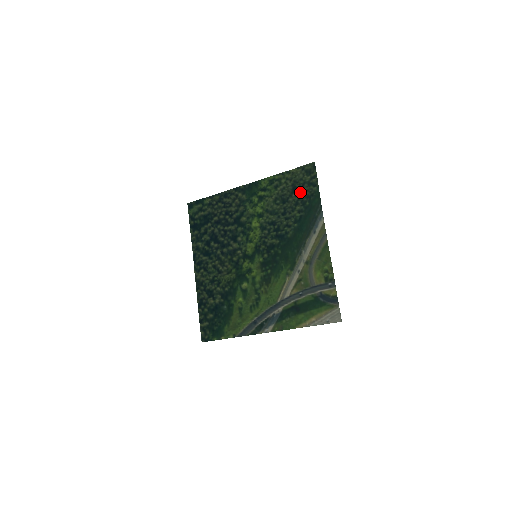
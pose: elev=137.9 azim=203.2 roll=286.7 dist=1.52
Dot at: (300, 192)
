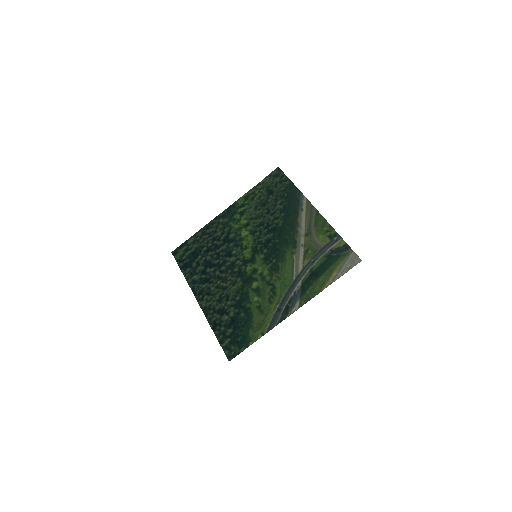
Dot at: (275, 191)
